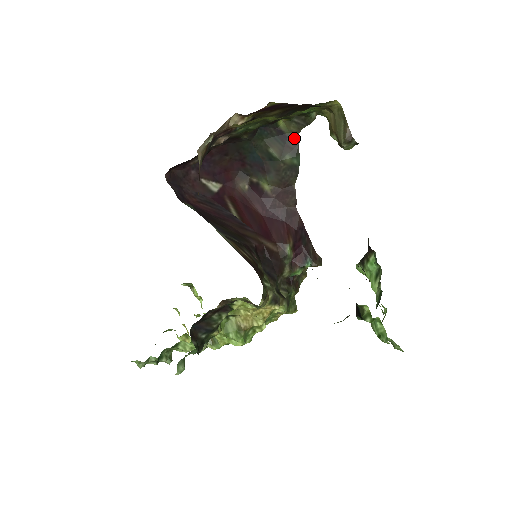
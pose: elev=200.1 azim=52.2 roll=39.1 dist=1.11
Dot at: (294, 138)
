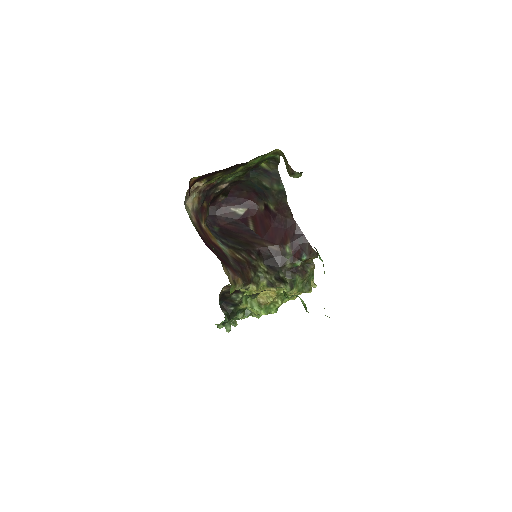
Dot at: (276, 173)
